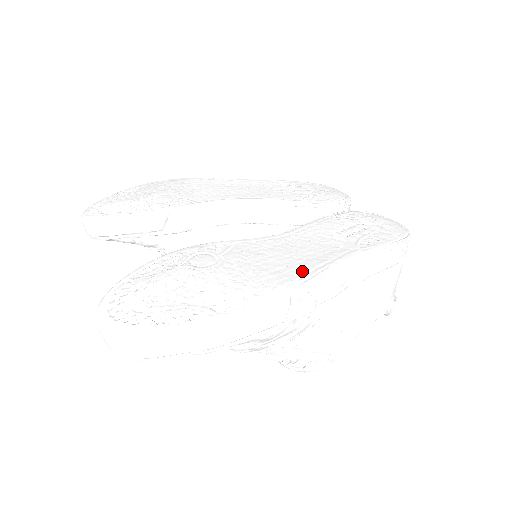
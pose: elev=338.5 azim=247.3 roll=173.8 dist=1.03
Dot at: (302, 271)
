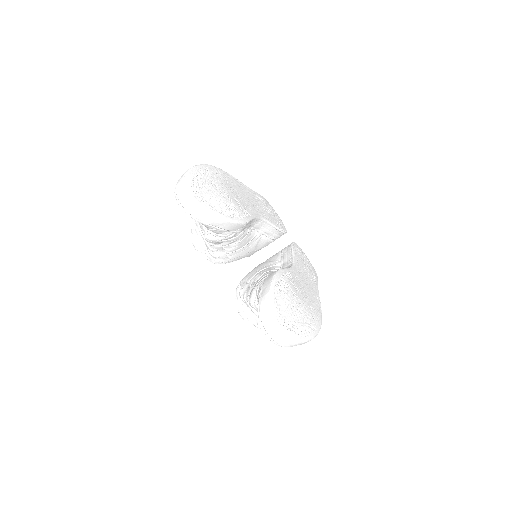
Dot at: (317, 302)
